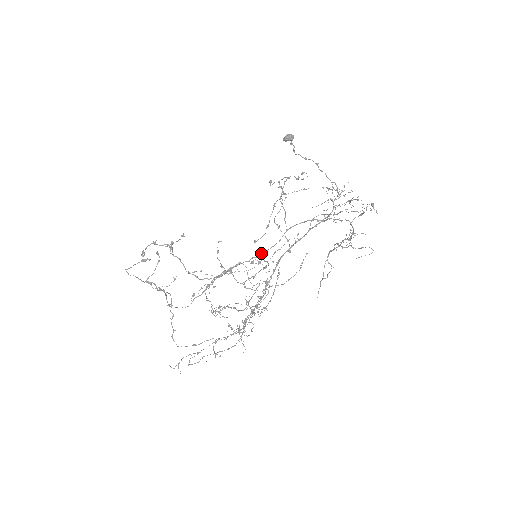
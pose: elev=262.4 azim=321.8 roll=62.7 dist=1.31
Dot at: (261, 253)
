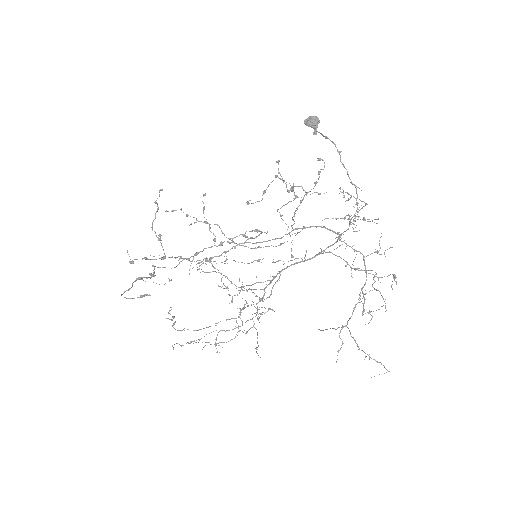
Dot at: occluded
